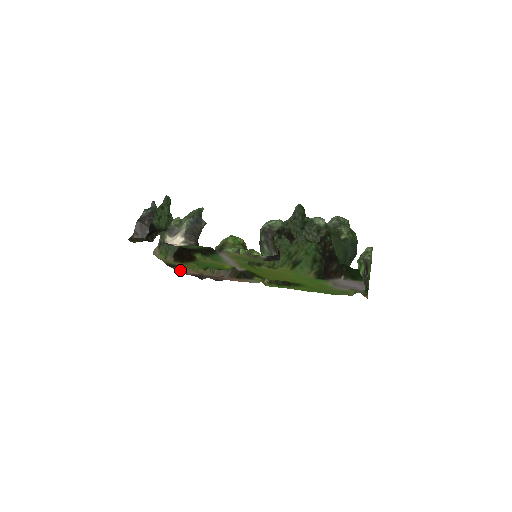
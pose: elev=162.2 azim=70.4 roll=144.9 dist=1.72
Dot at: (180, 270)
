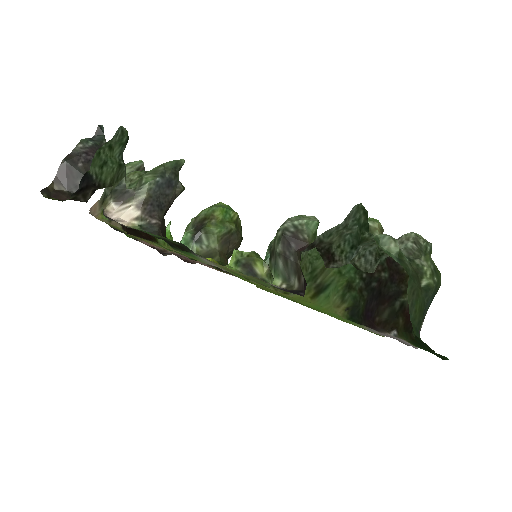
Dot at: occluded
